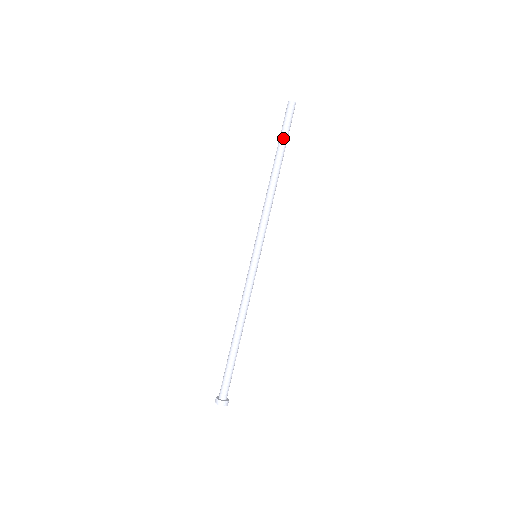
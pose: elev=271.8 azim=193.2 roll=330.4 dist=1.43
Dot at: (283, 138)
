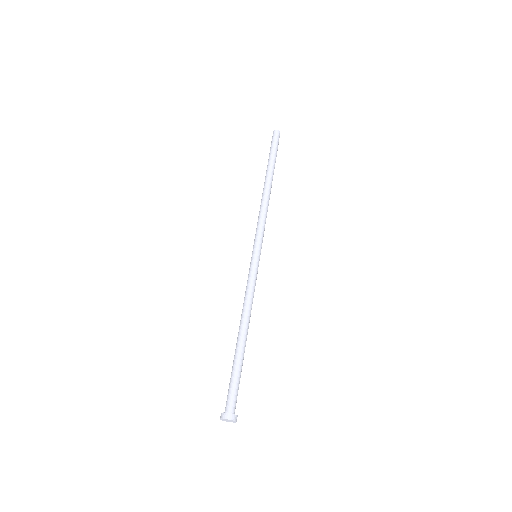
Dot at: (271, 156)
